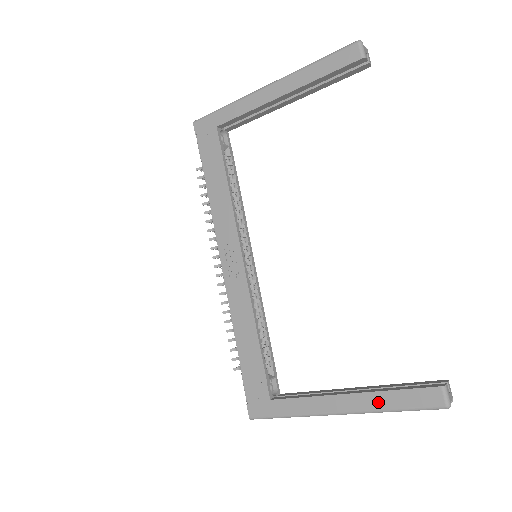
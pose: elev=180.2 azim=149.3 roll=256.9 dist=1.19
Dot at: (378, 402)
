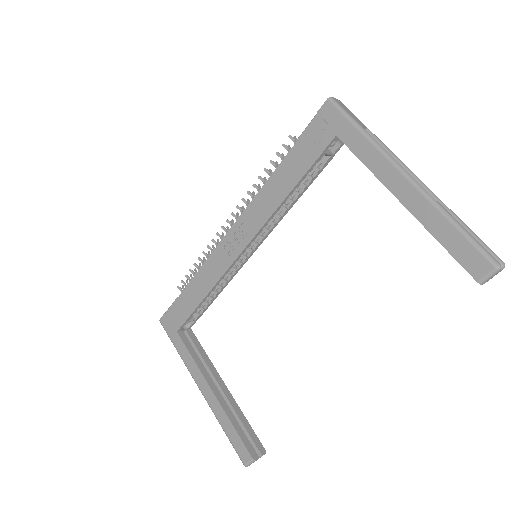
Dot at: (221, 416)
